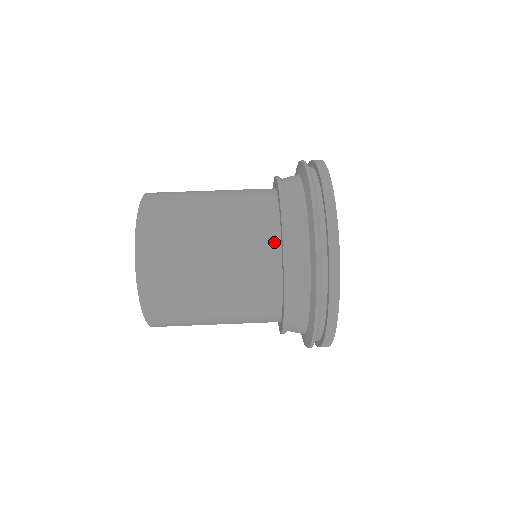
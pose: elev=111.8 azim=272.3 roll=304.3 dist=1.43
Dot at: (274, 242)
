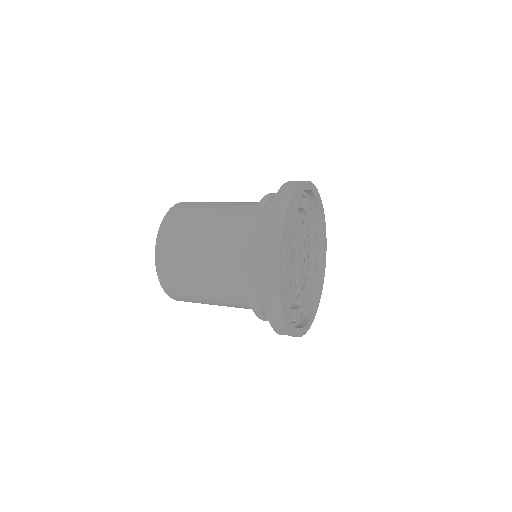
Dot at: occluded
